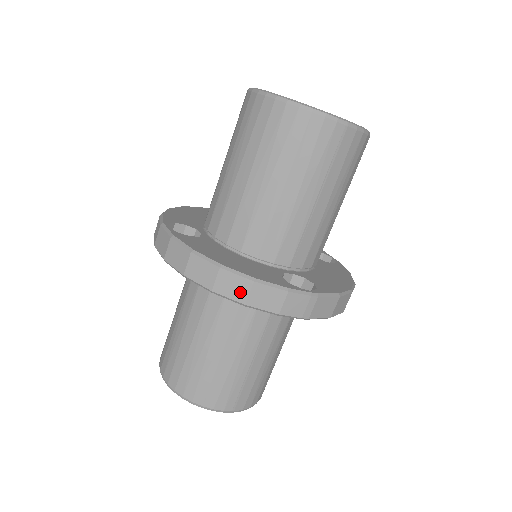
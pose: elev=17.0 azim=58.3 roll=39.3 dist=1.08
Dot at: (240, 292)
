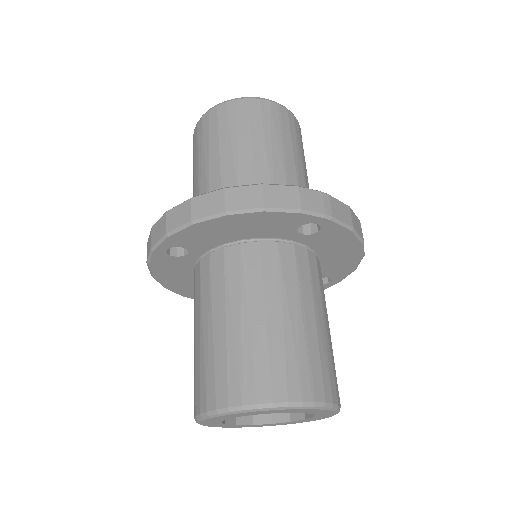
Dot at: (254, 199)
